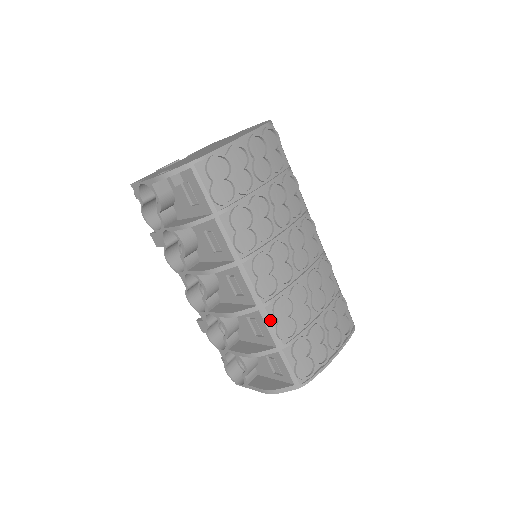
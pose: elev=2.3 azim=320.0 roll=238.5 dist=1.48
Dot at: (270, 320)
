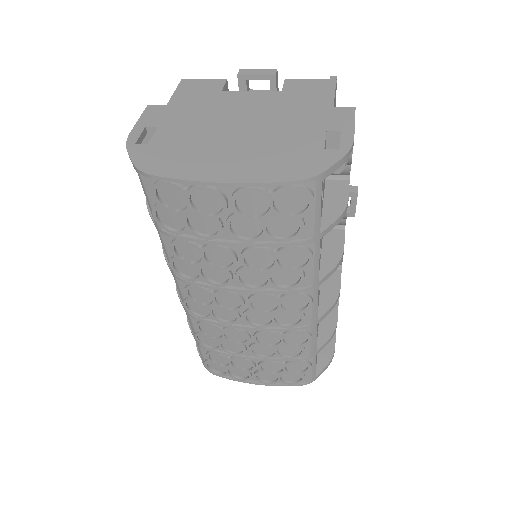
Dot at: (193, 325)
